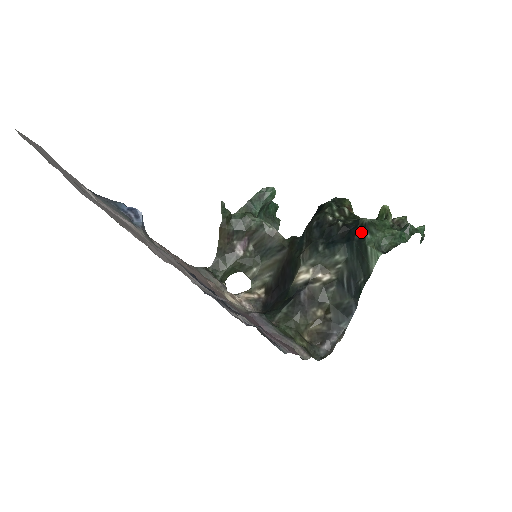
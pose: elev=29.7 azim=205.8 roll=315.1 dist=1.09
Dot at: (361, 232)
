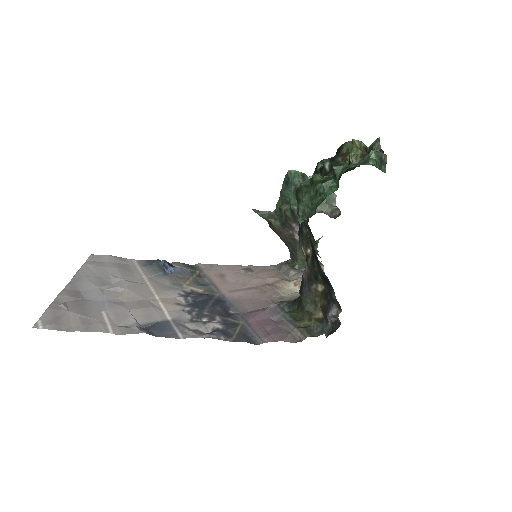
Dot at: occluded
